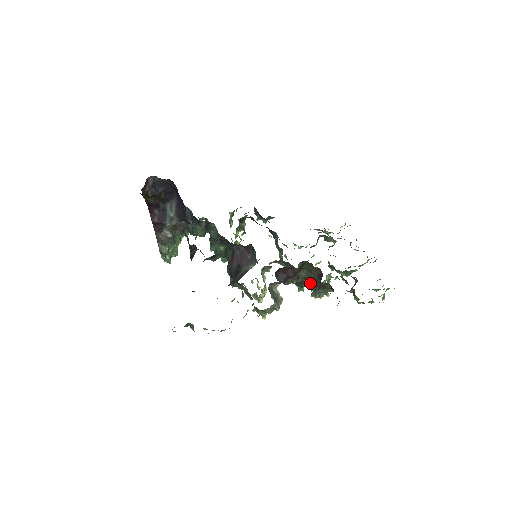
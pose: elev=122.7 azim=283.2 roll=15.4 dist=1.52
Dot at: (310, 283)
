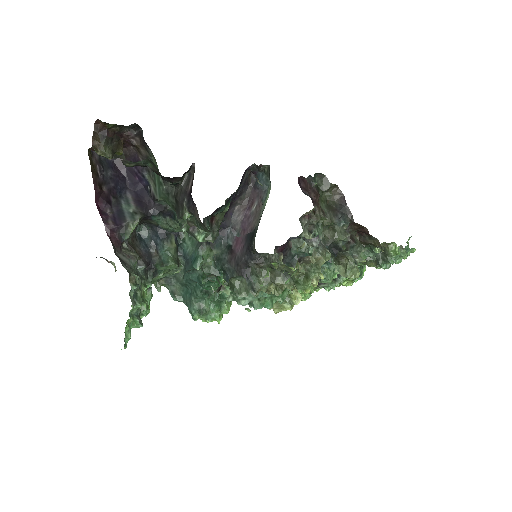
Dot at: (338, 216)
